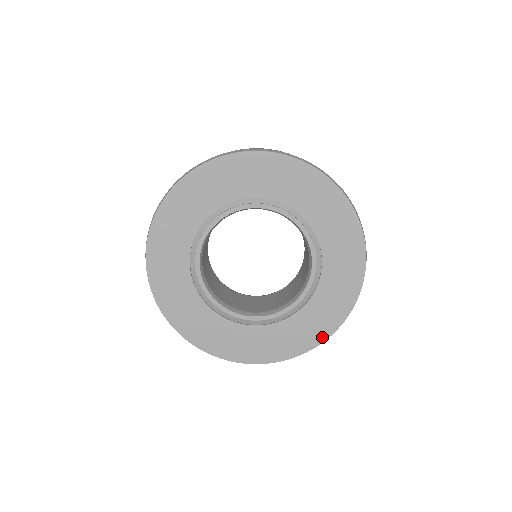
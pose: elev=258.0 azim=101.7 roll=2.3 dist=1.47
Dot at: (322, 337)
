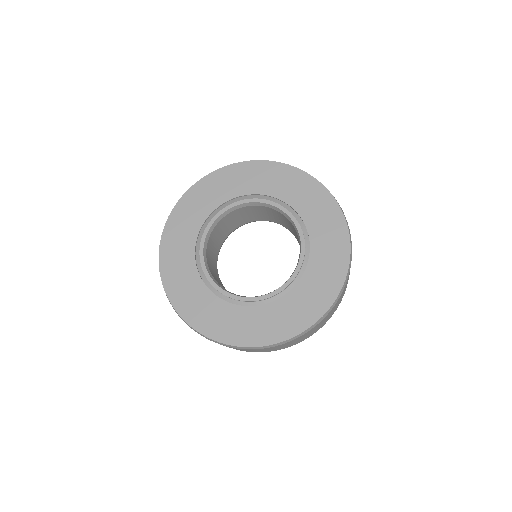
Dot at: (310, 321)
